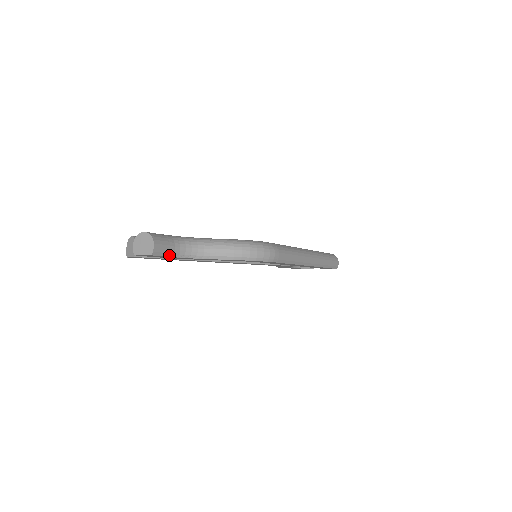
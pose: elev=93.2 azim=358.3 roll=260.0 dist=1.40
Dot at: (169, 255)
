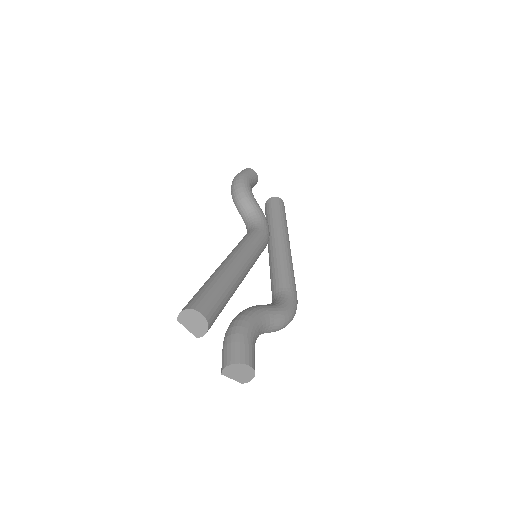
Dot at: occluded
